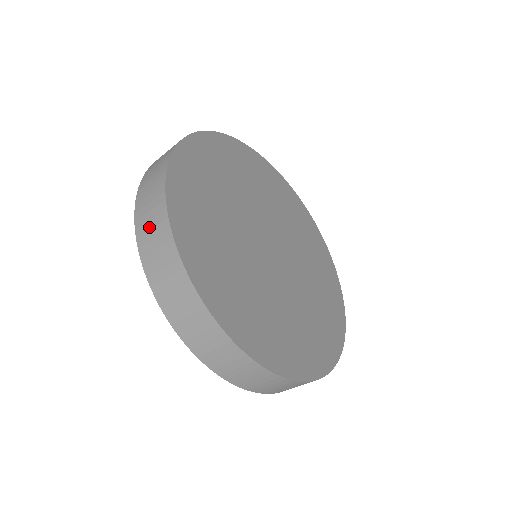
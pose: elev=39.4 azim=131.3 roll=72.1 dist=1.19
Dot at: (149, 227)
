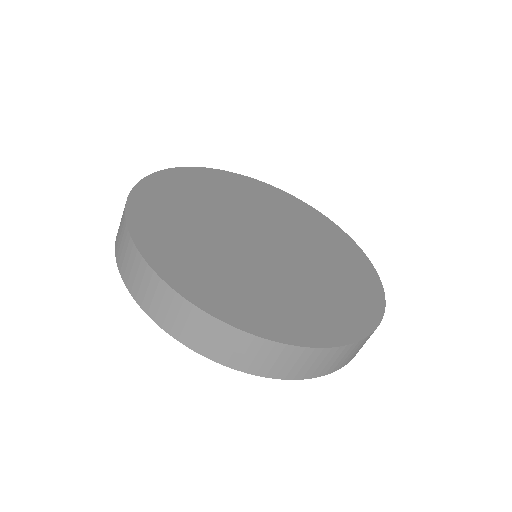
Dot at: occluded
